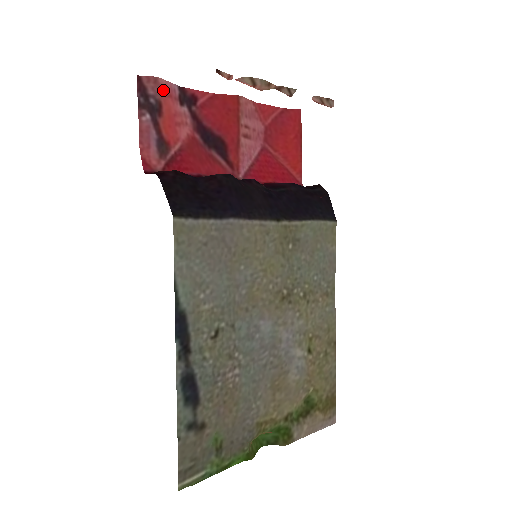
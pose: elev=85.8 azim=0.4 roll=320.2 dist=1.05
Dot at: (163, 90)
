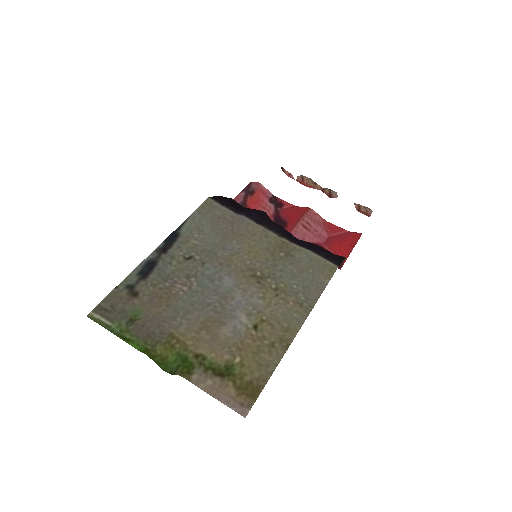
Dot at: (260, 188)
